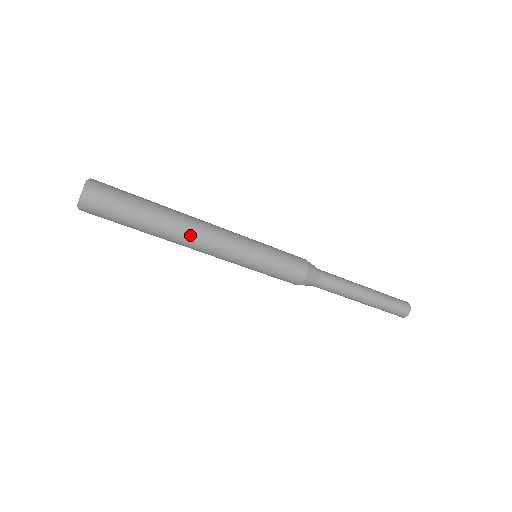
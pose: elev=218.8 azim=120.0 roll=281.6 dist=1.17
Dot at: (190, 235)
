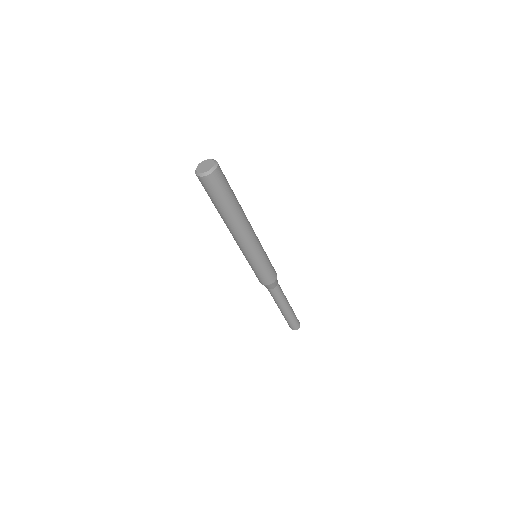
Dot at: (235, 230)
